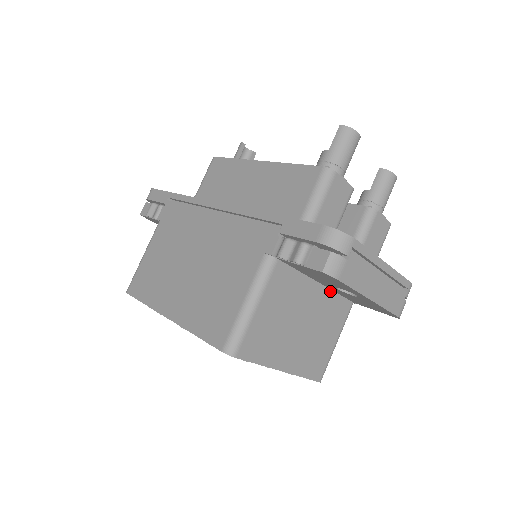
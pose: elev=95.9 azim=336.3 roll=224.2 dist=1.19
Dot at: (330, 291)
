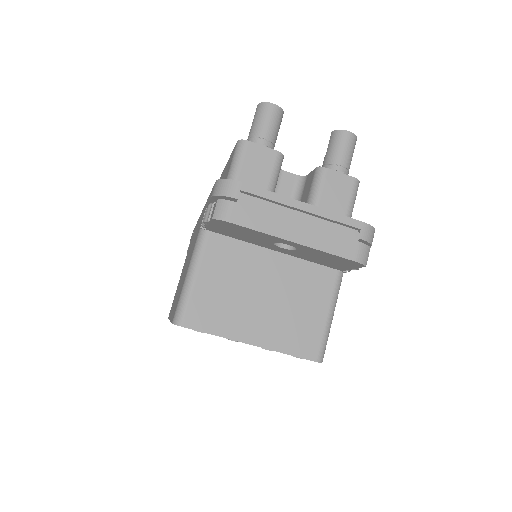
Dot at: (296, 259)
